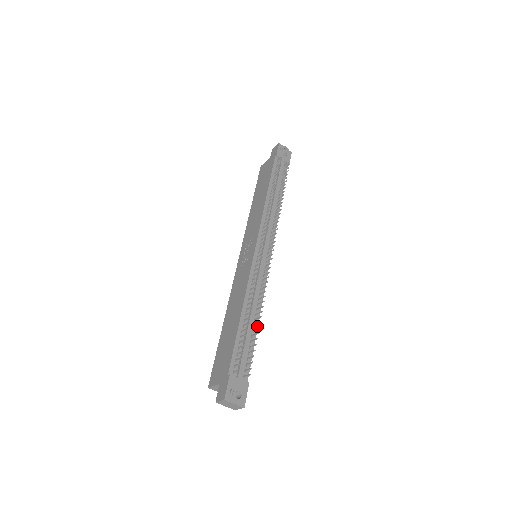
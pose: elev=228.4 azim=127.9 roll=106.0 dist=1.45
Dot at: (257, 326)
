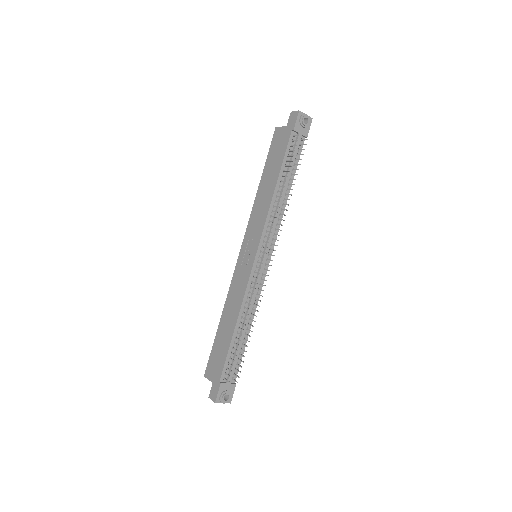
Dot at: (248, 334)
